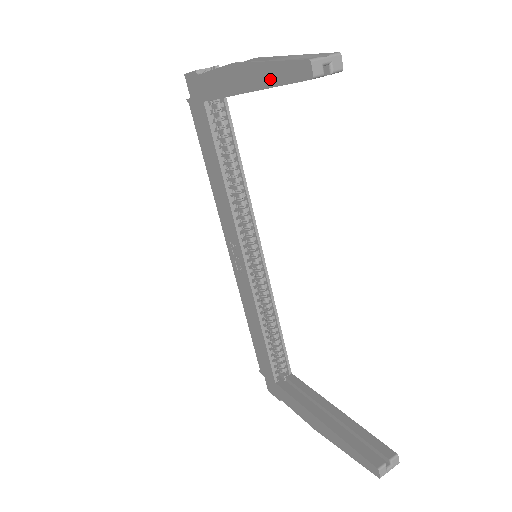
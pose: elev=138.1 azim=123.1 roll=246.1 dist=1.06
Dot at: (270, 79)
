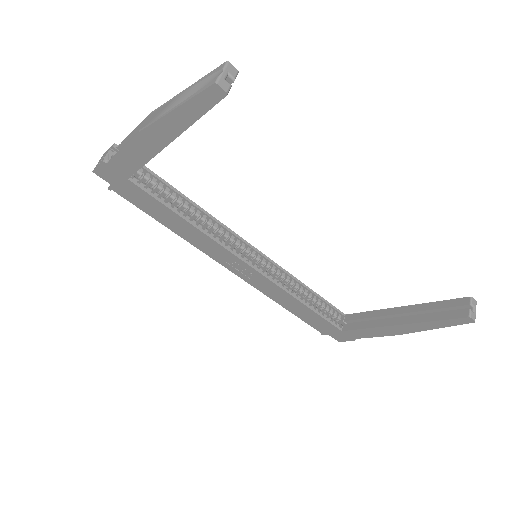
Dot at: (186, 120)
